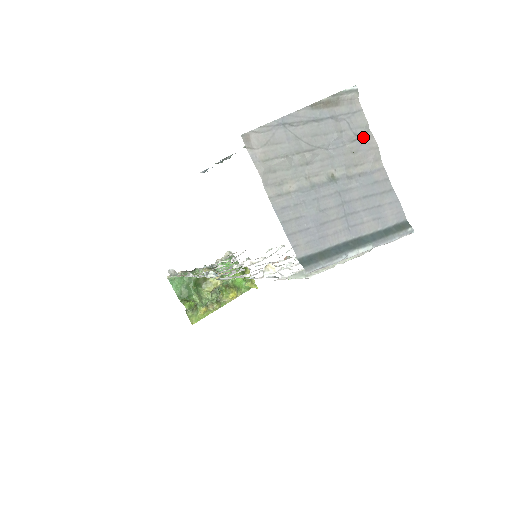
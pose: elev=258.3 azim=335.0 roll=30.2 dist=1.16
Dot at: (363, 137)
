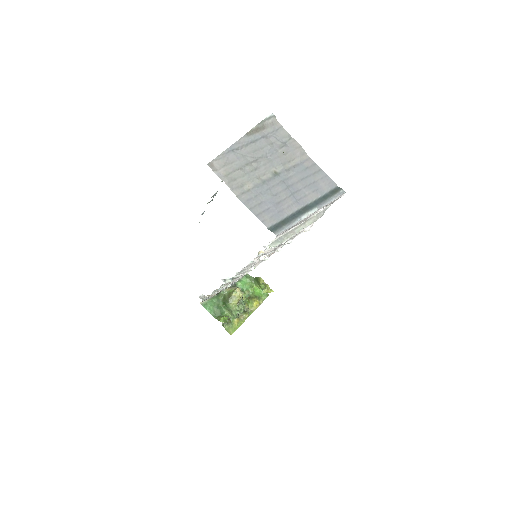
Dot at: (288, 143)
